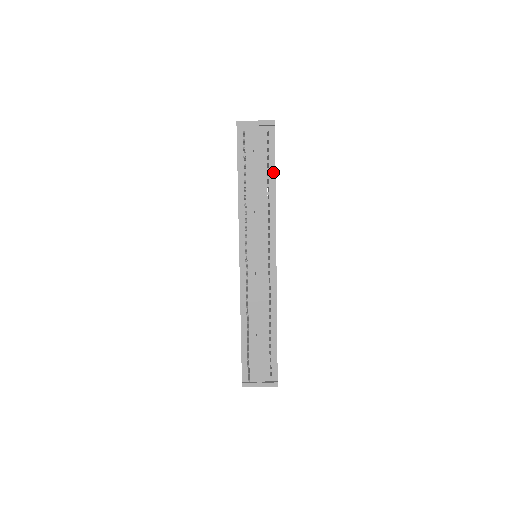
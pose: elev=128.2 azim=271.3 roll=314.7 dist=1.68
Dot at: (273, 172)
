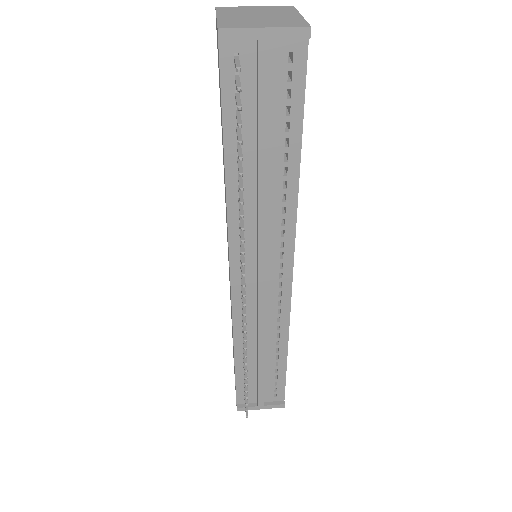
Dot at: (297, 139)
